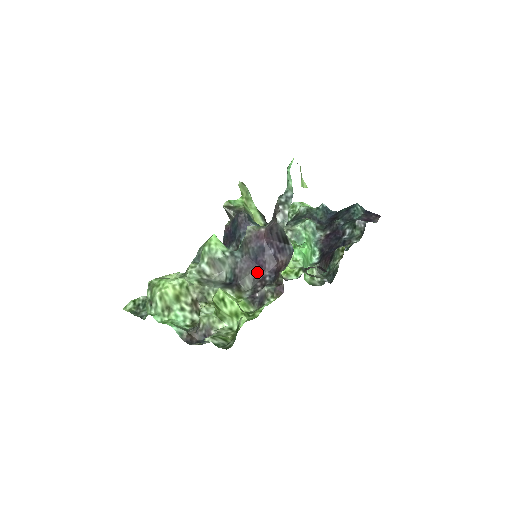
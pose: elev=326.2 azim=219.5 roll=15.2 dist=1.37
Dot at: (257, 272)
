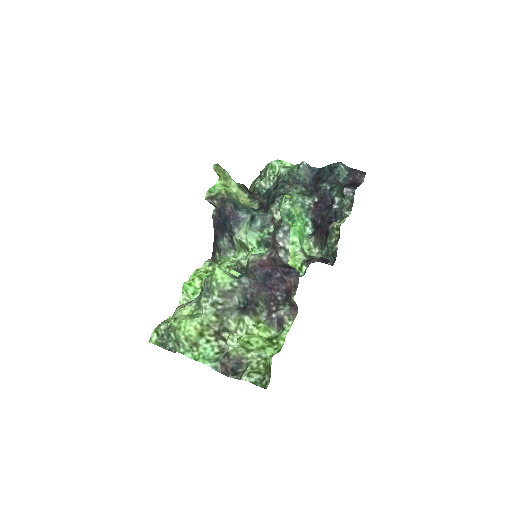
Dot at: (268, 294)
